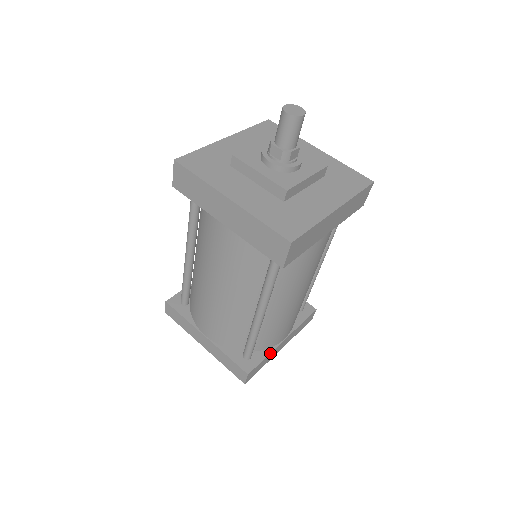
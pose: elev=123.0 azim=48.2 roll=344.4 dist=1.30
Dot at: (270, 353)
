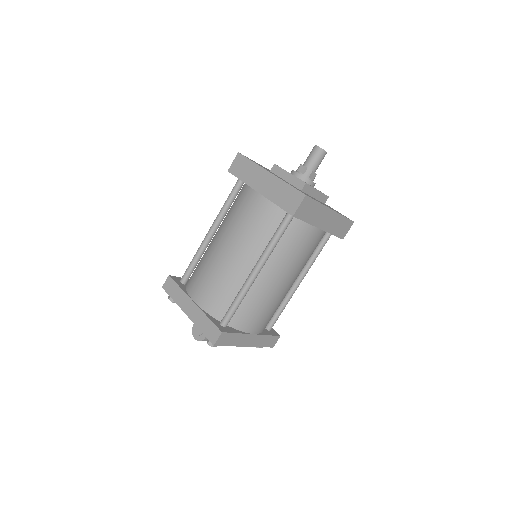
Dot at: (241, 333)
